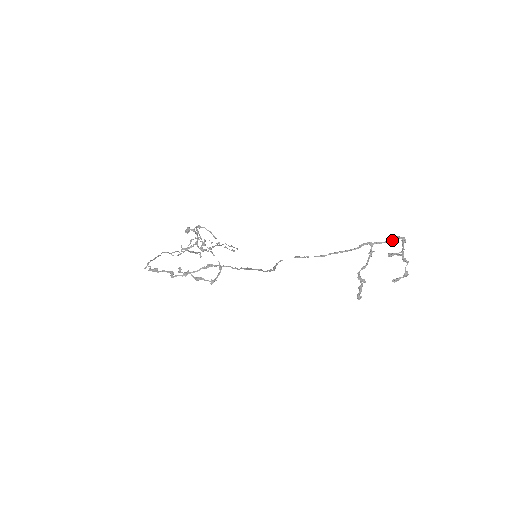
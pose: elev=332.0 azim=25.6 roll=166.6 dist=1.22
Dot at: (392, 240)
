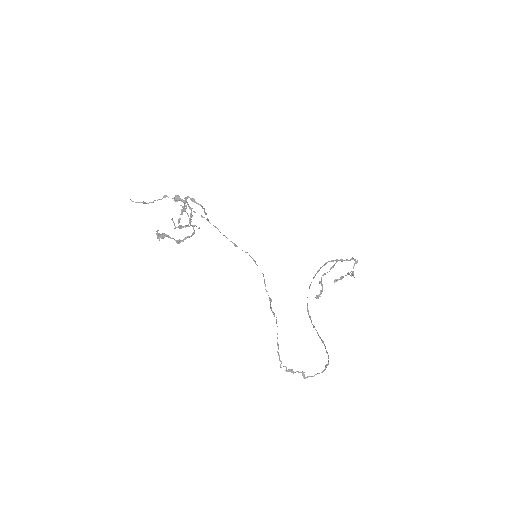
Dot at: (350, 260)
